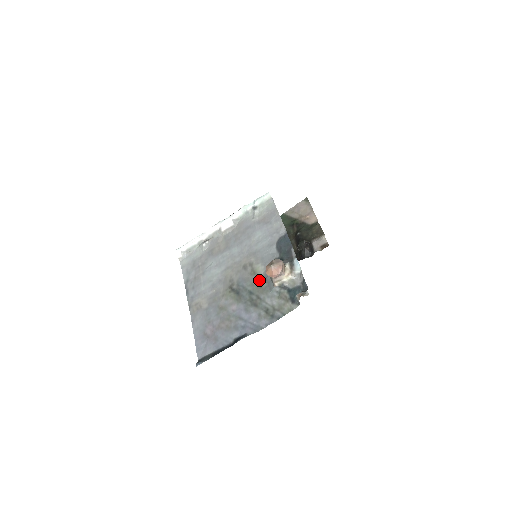
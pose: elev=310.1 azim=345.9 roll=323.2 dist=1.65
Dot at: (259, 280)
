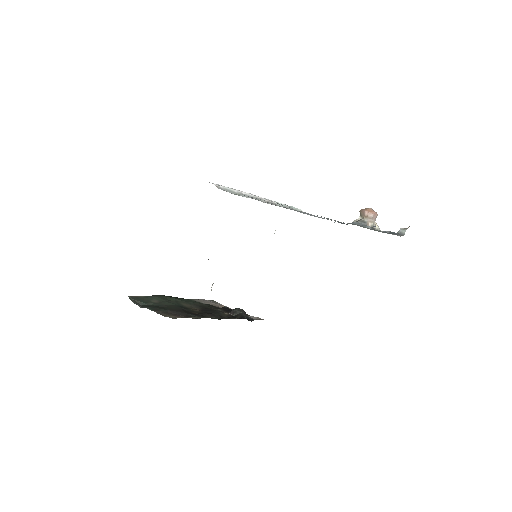
Dot at: (343, 222)
